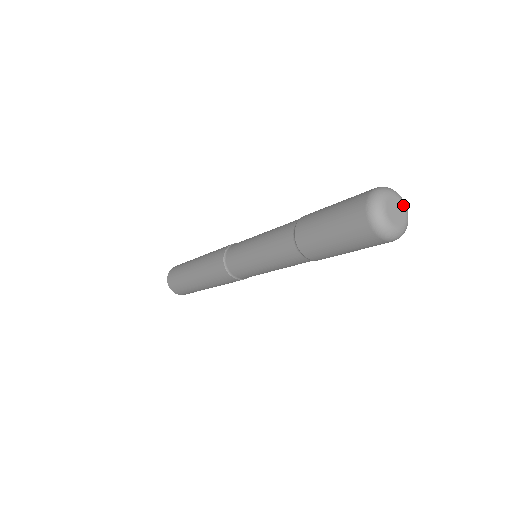
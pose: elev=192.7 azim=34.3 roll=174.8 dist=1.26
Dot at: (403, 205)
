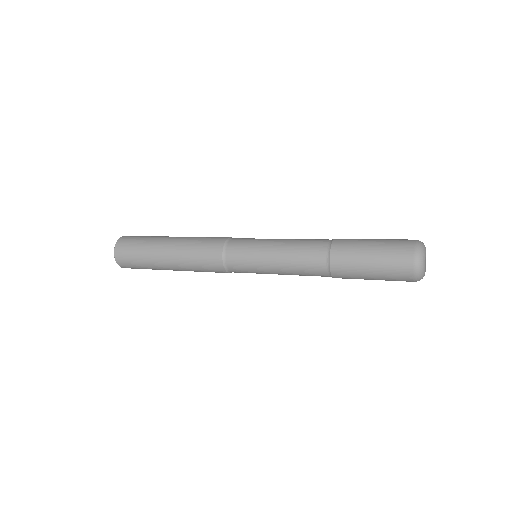
Dot at: occluded
